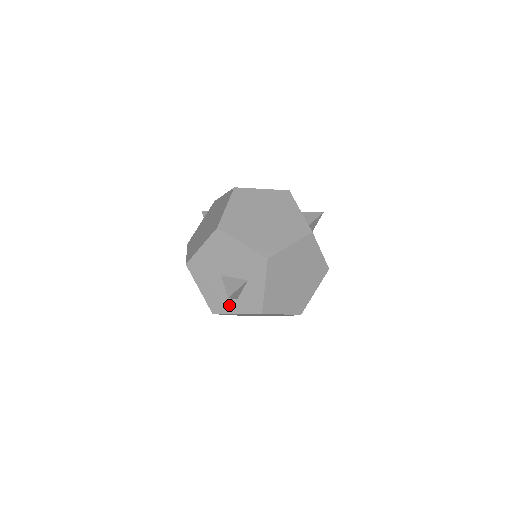
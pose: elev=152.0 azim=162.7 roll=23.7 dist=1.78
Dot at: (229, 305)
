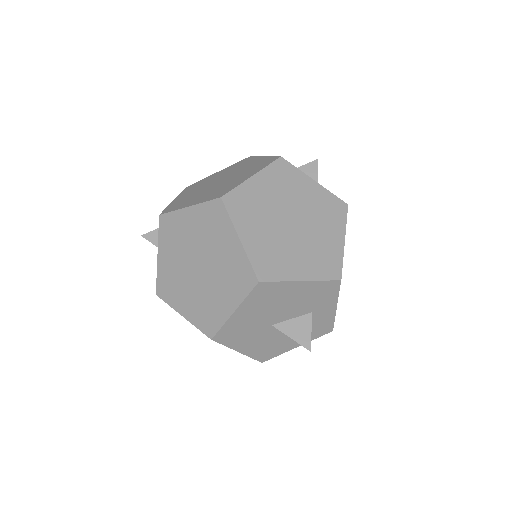
Dot at: (286, 345)
